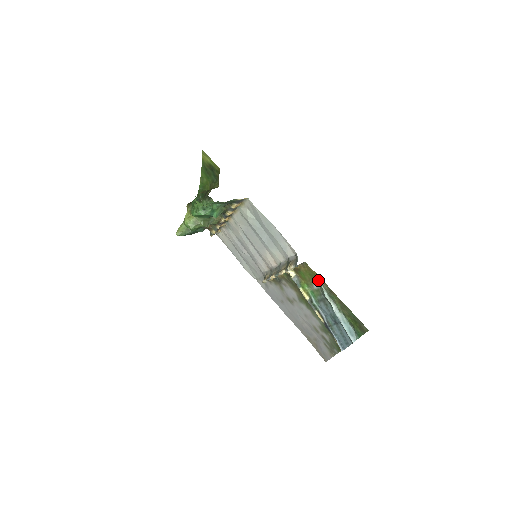
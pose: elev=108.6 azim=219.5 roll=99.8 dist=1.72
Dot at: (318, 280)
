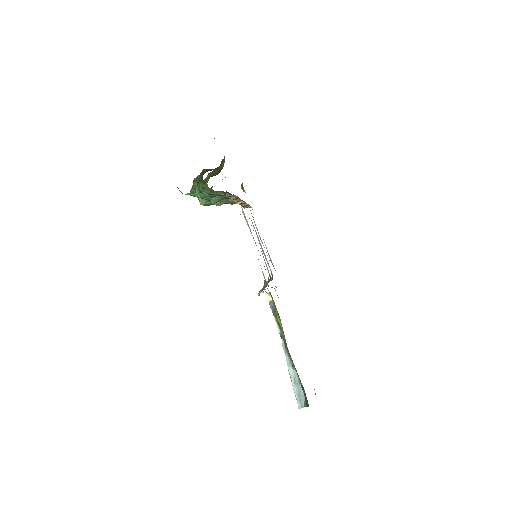
Dot at: (278, 322)
